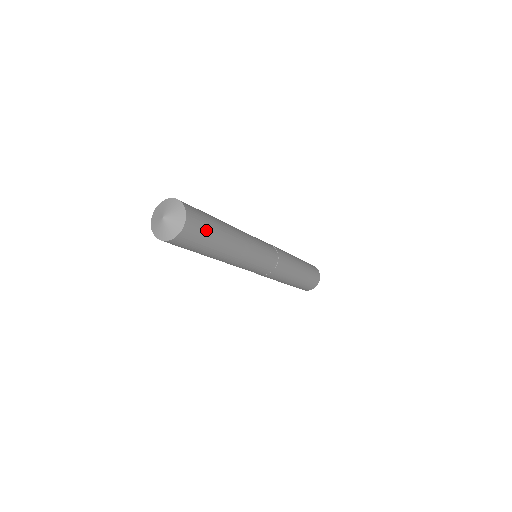
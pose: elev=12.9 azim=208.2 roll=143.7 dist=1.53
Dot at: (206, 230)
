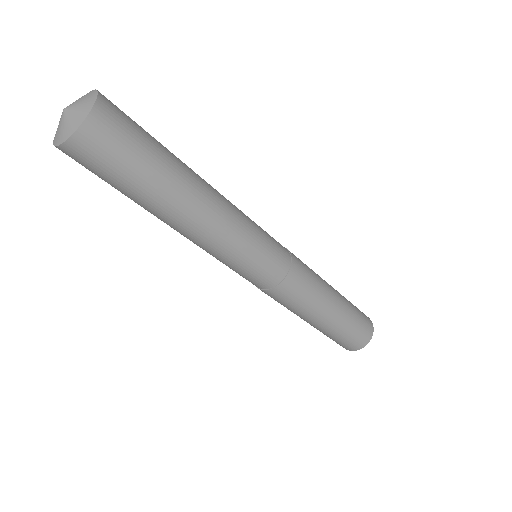
Dot at: (131, 158)
